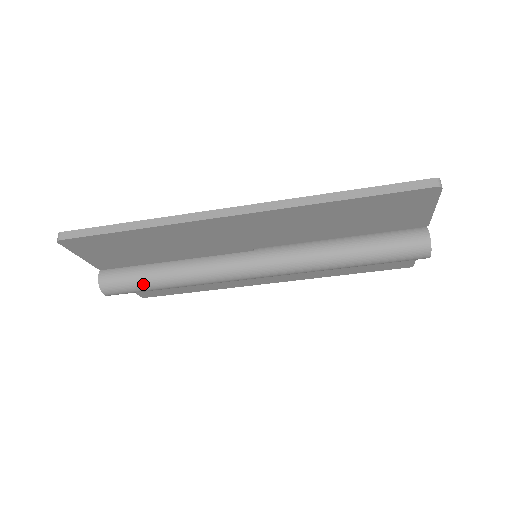
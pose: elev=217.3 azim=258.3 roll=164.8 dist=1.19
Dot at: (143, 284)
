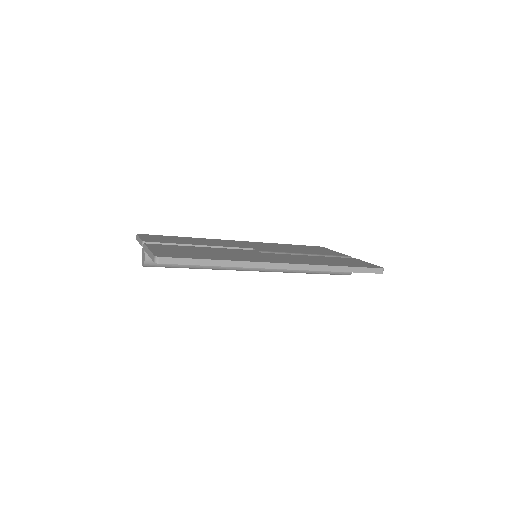
Dot at: (179, 267)
